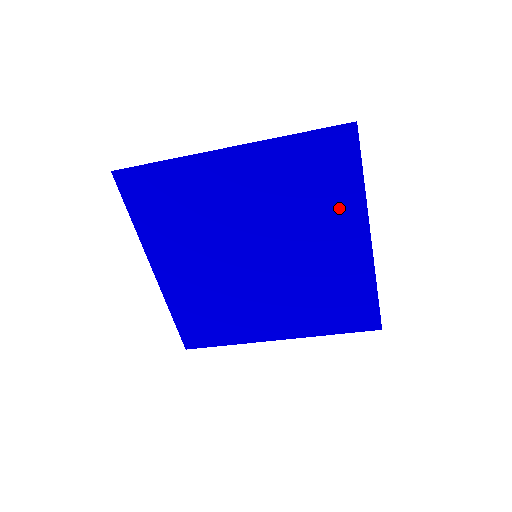
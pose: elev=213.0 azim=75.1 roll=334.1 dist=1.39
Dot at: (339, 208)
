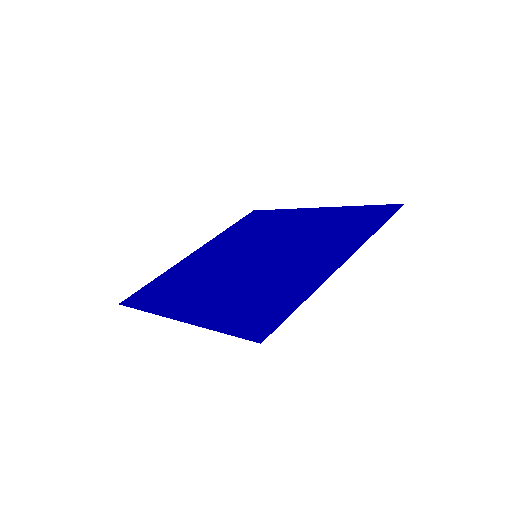
Dot at: (297, 283)
